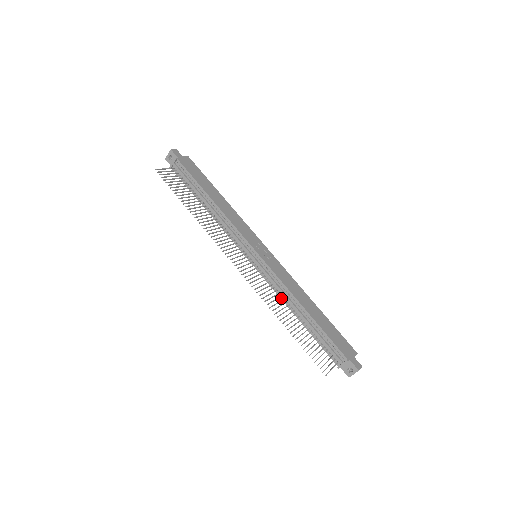
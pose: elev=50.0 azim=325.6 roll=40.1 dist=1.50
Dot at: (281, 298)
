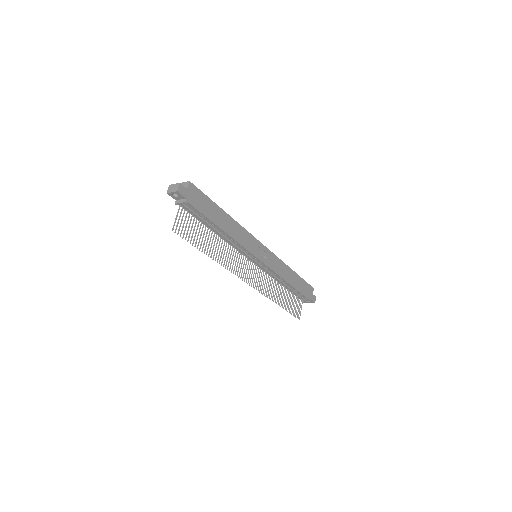
Dot at: occluded
